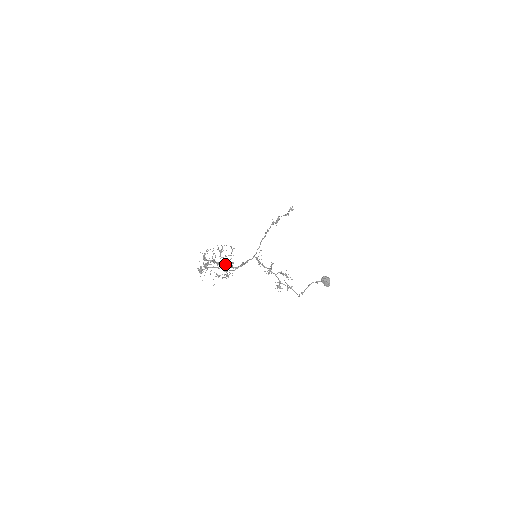
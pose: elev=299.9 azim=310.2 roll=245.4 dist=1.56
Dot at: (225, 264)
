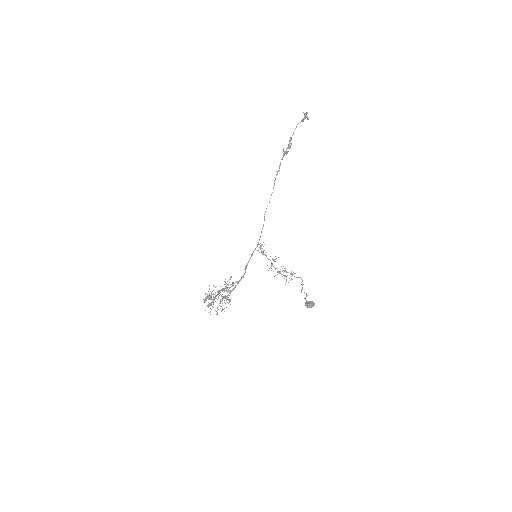
Dot at: (224, 298)
